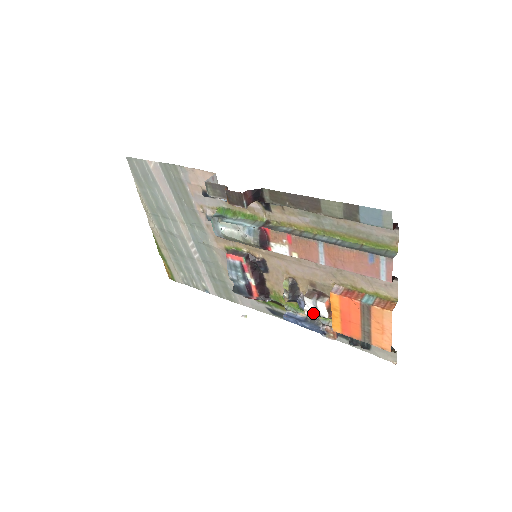
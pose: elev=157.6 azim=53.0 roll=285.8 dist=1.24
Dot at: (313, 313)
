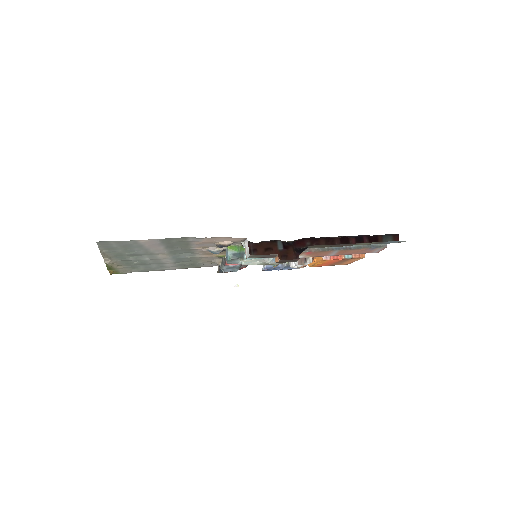
Dot at: occluded
